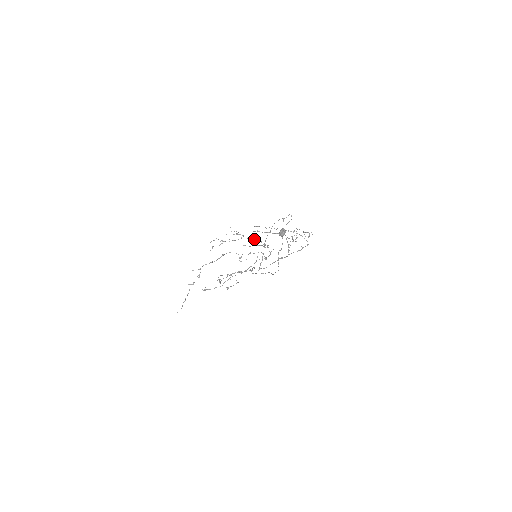
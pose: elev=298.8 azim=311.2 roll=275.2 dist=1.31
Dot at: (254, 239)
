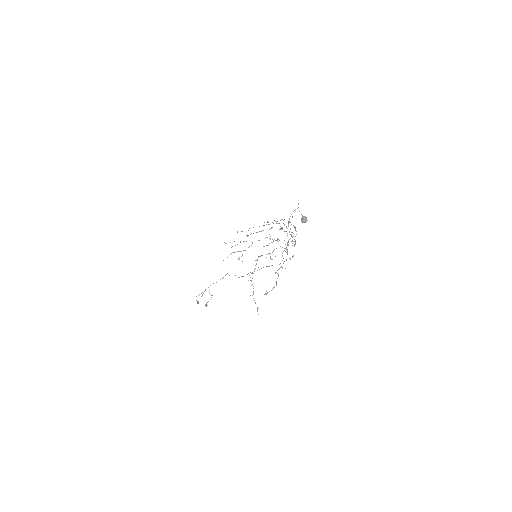
Dot at: occluded
